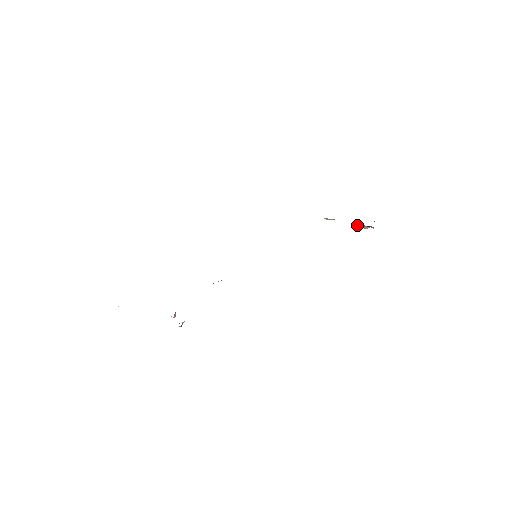
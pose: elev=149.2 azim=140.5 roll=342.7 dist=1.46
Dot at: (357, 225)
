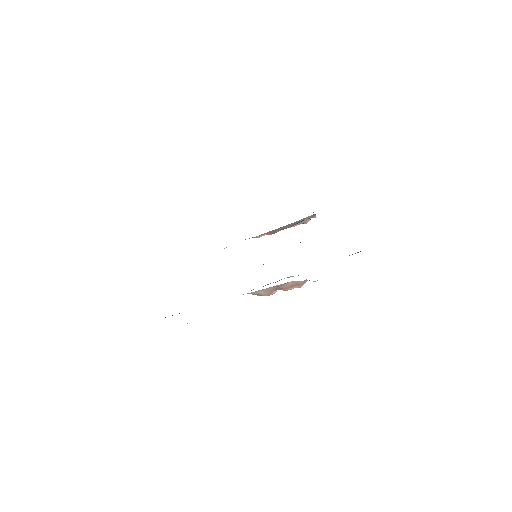
Dot at: (302, 219)
